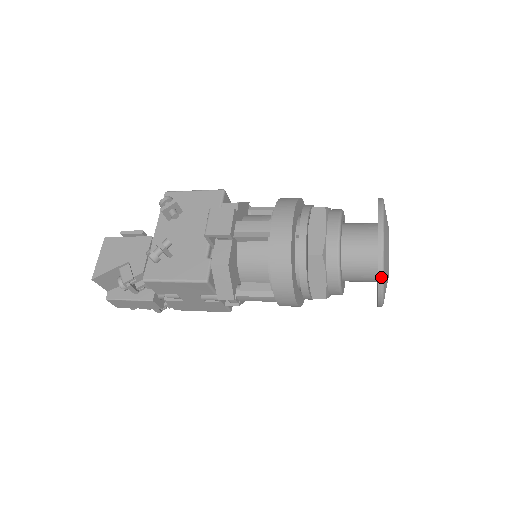
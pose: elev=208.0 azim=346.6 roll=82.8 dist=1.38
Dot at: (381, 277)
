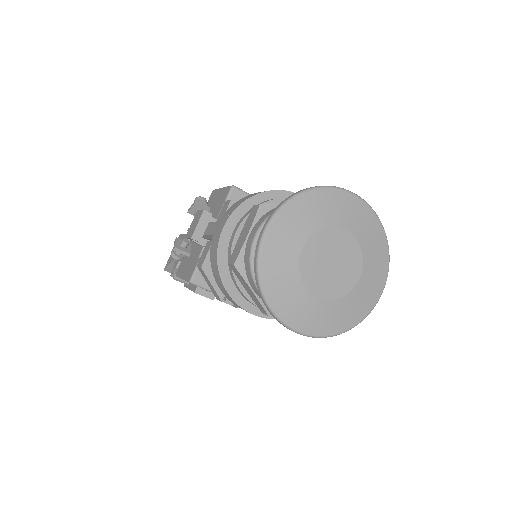
Dot at: (264, 301)
